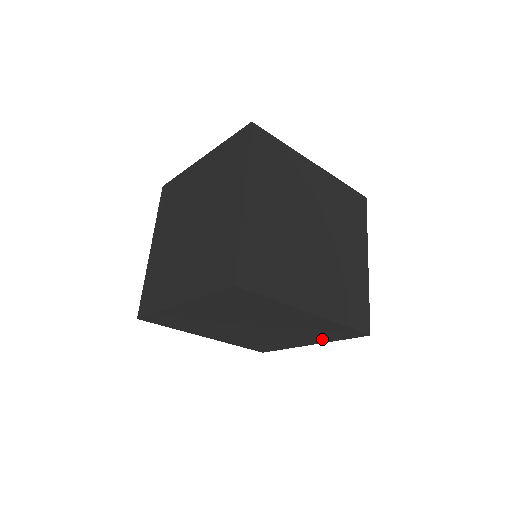
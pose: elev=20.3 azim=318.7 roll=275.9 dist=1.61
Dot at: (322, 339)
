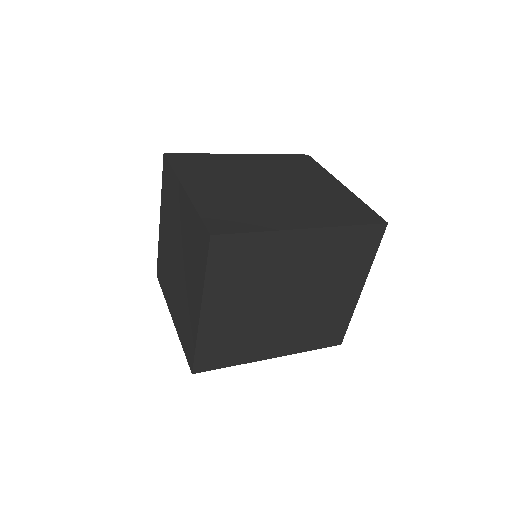
Dot at: (360, 269)
